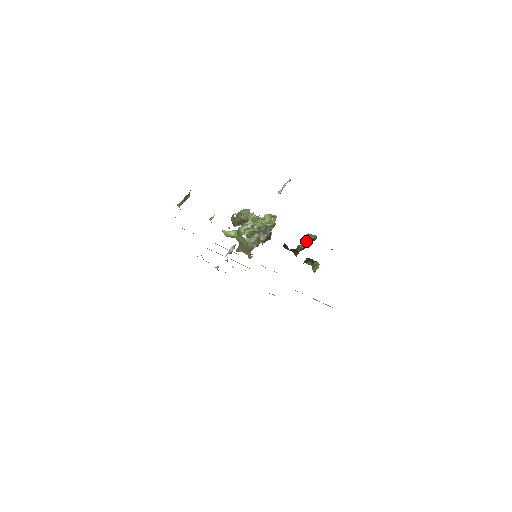
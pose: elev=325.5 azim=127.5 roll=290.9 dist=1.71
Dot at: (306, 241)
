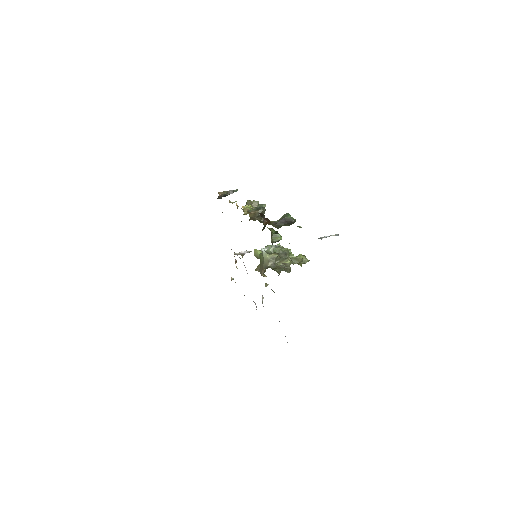
Dot at: (283, 218)
